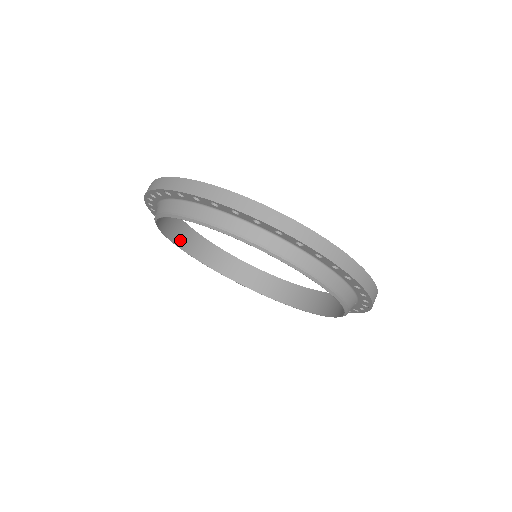
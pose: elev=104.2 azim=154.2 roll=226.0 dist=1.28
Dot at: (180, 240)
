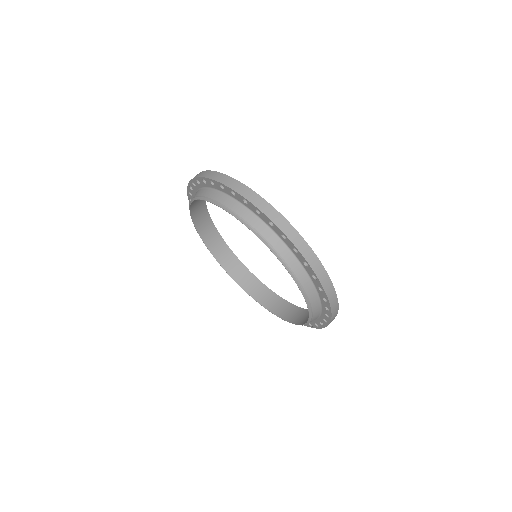
Dot at: (204, 233)
